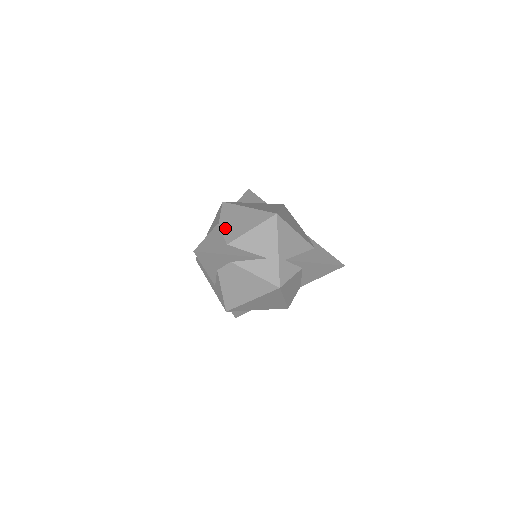
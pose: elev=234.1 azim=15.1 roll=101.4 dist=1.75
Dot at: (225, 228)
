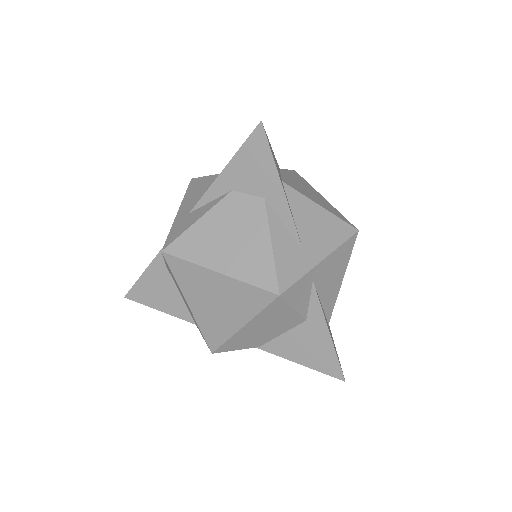
Dot at: (287, 176)
